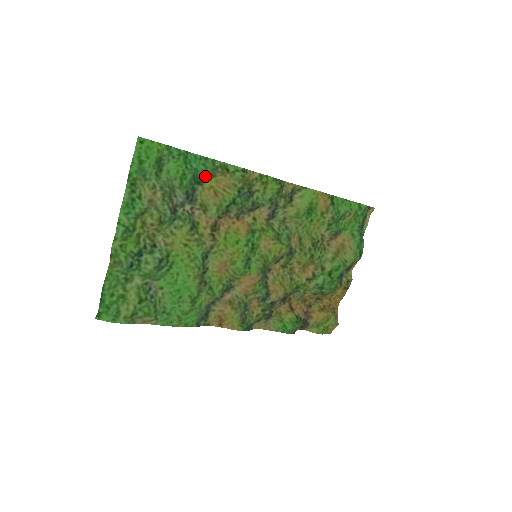
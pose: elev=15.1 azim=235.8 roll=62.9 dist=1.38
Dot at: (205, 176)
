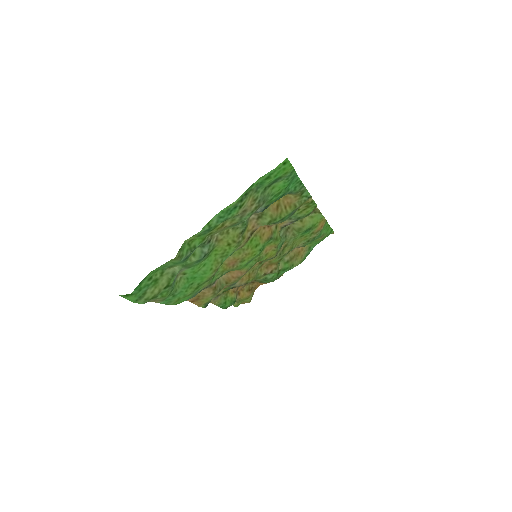
Dot at: occluded
